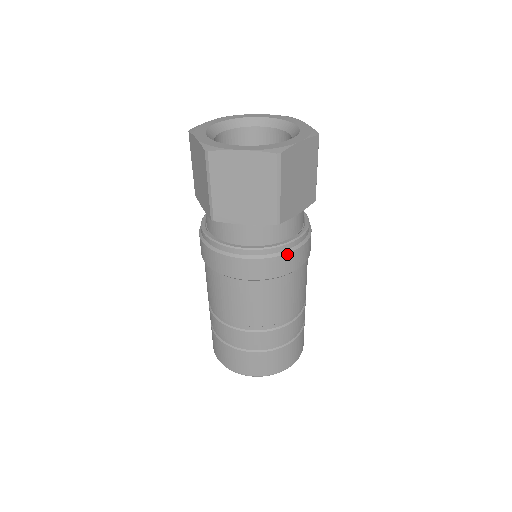
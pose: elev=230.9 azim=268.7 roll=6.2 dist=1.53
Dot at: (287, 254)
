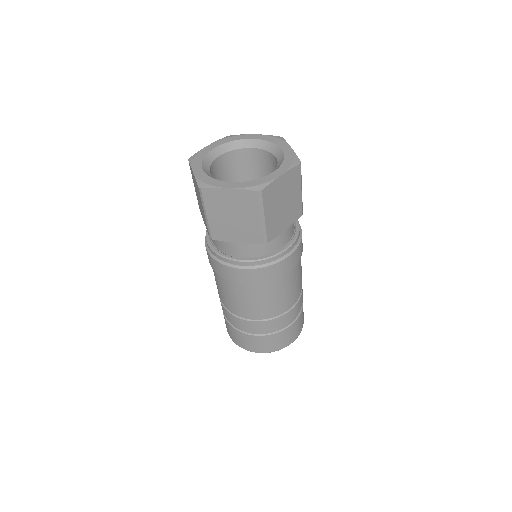
Dot at: (277, 263)
